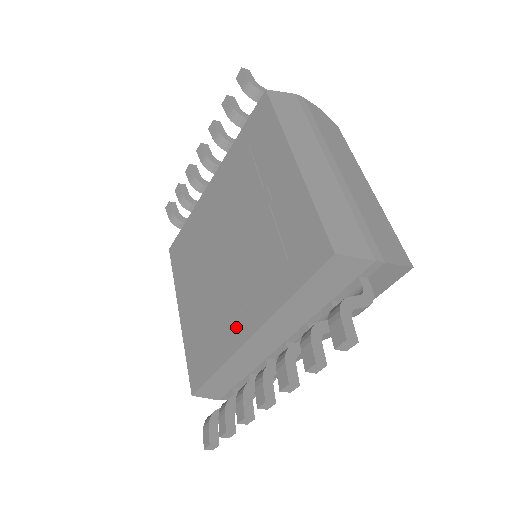
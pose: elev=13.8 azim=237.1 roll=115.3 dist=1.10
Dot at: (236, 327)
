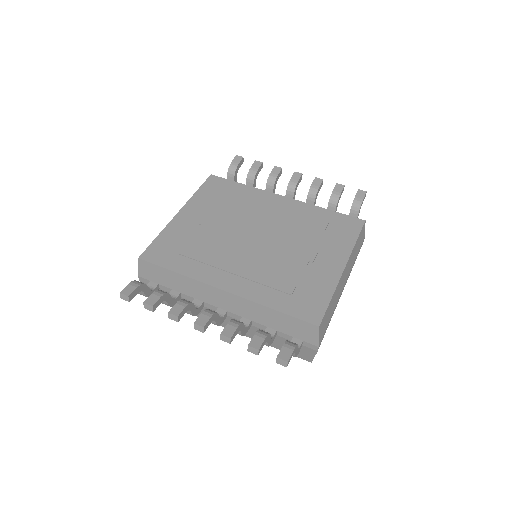
Dot at: (220, 275)
